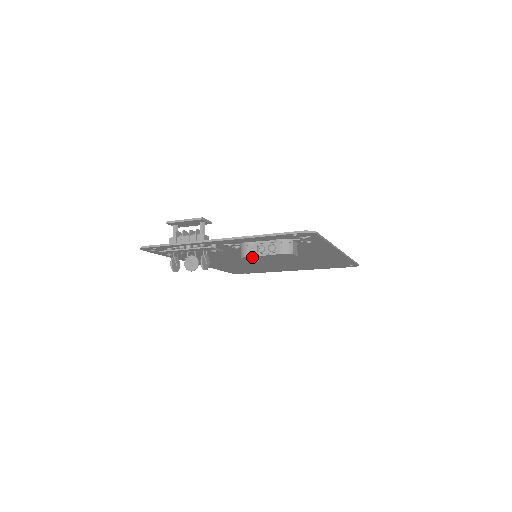
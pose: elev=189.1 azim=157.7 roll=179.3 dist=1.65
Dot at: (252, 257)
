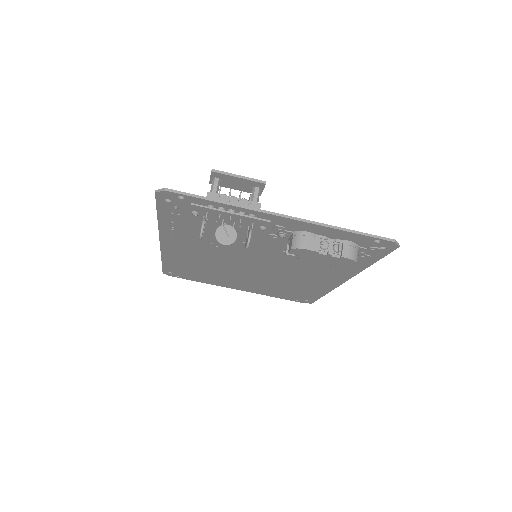
Dot at: (306, 252)
